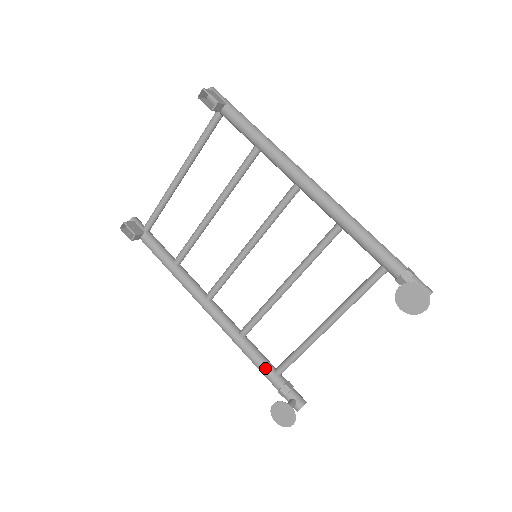
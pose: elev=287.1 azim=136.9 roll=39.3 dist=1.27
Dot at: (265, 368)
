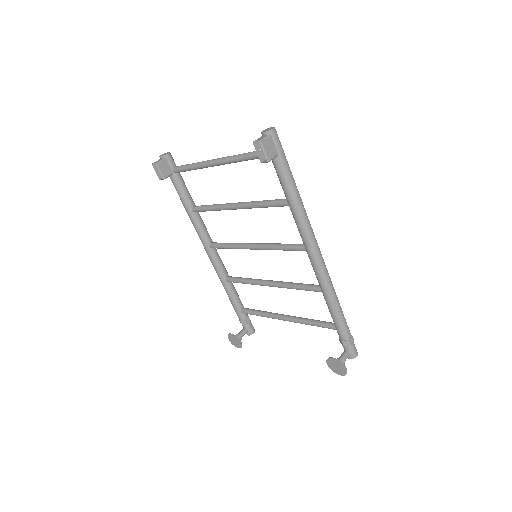
Dot at: (235, 306)
